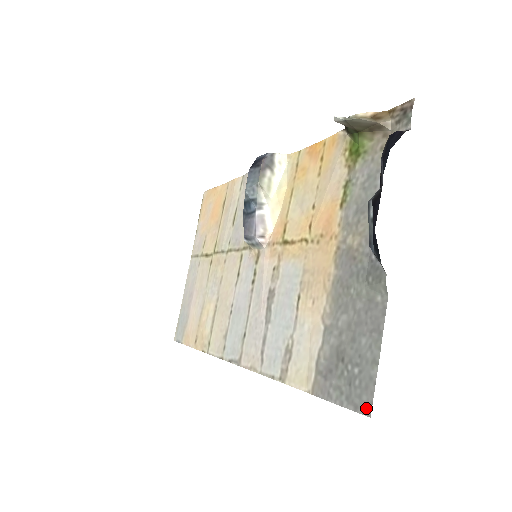
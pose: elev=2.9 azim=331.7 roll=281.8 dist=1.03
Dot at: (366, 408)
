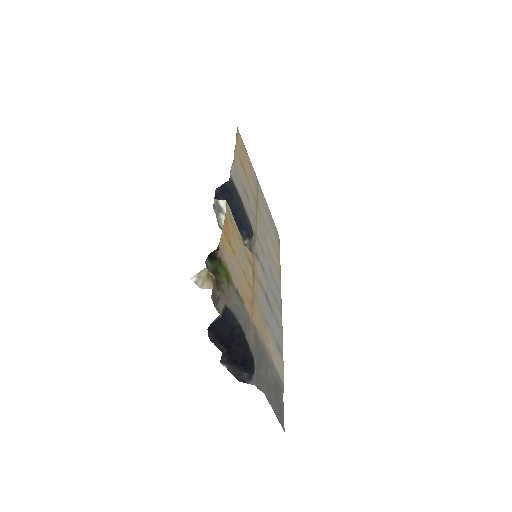
Dot at: (283, 427)
